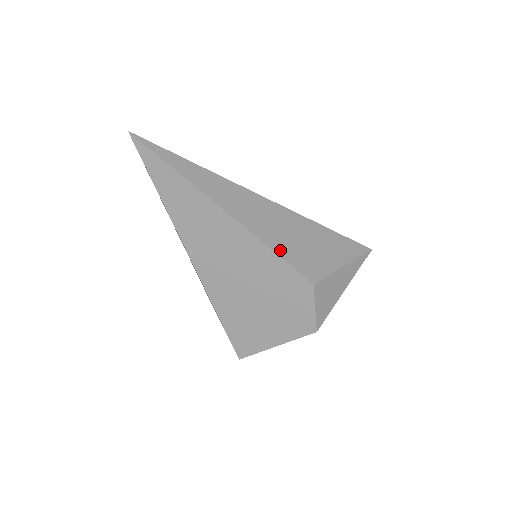
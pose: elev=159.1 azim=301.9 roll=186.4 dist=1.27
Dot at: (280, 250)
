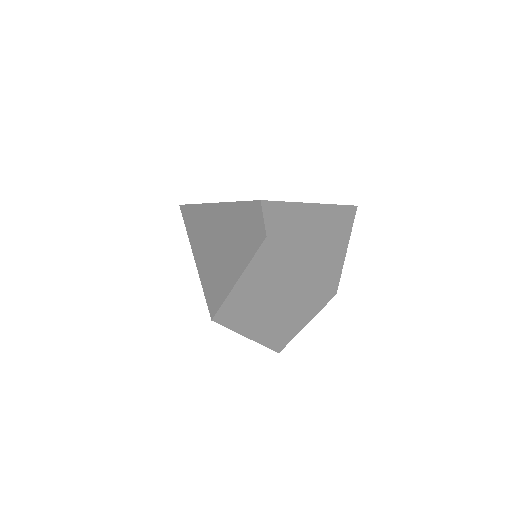
Dot at: occluded
